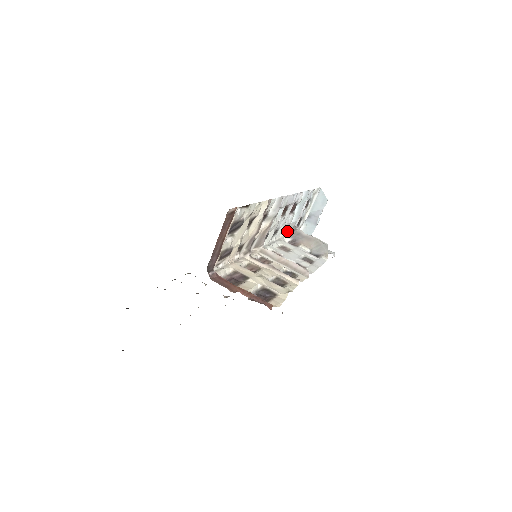
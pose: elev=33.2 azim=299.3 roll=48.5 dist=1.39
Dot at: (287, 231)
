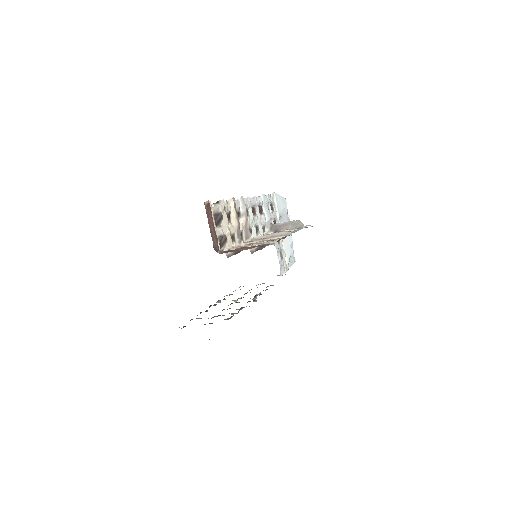
Dot at: (267, 229)
